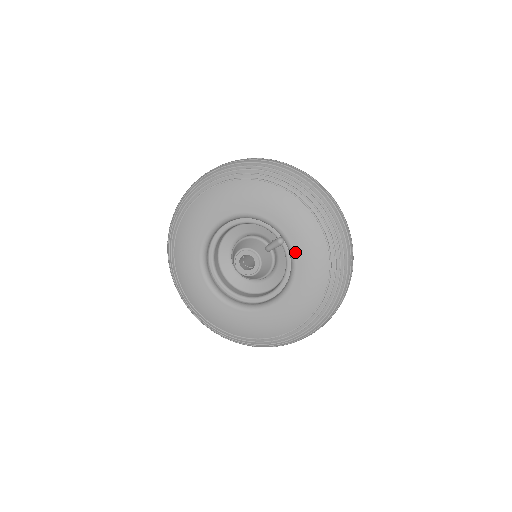
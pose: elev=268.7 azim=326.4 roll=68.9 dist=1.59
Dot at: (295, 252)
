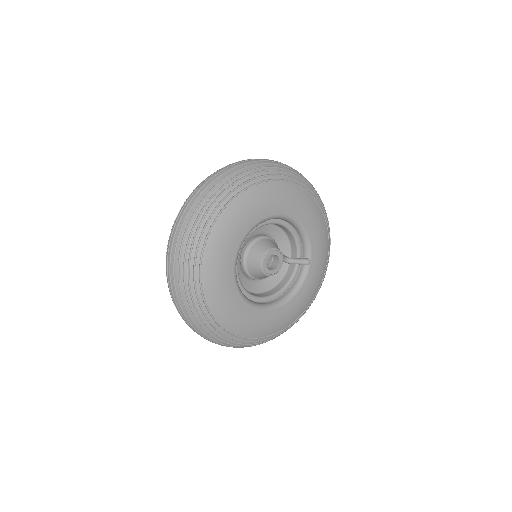
Dot at: (308, 276)
